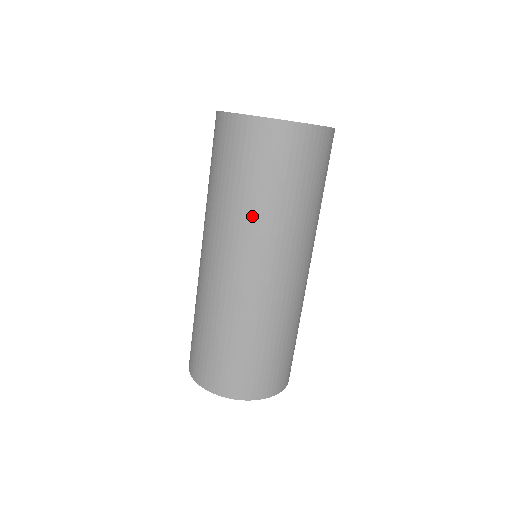
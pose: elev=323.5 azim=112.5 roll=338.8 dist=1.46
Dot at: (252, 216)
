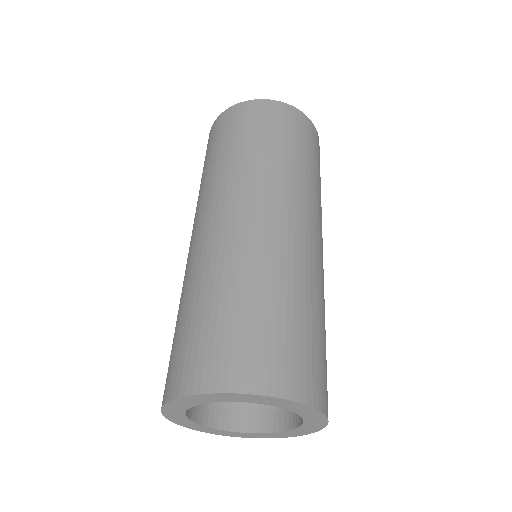
Dot at: (268, 164)
